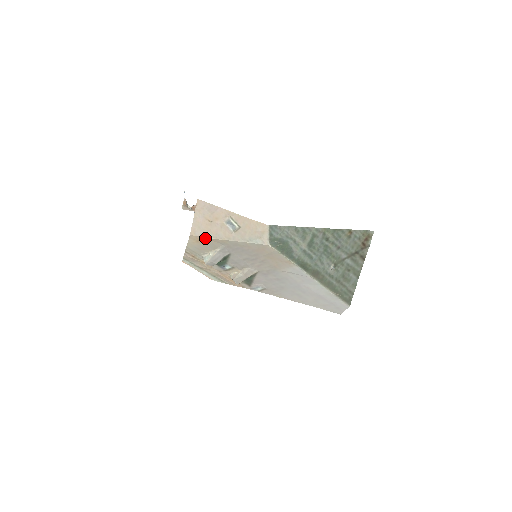
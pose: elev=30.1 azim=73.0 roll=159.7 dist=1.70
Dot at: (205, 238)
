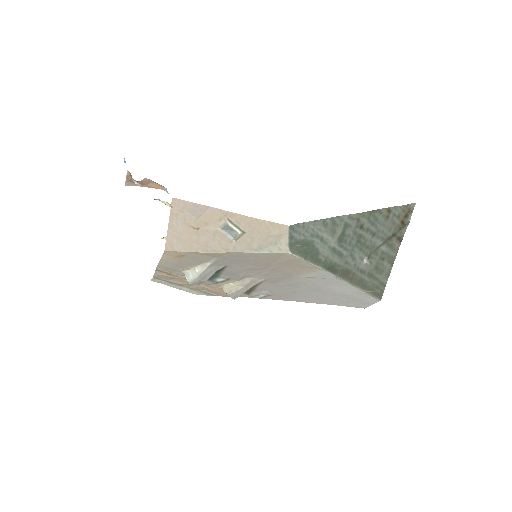
Dot at: (189, 252)
